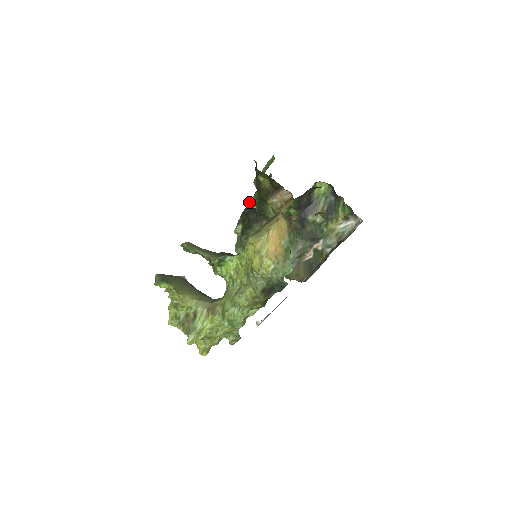
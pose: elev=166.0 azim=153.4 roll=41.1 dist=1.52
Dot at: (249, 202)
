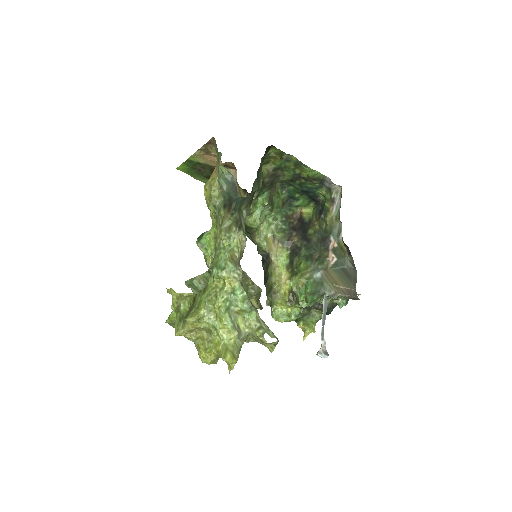
Dot at: occluded
